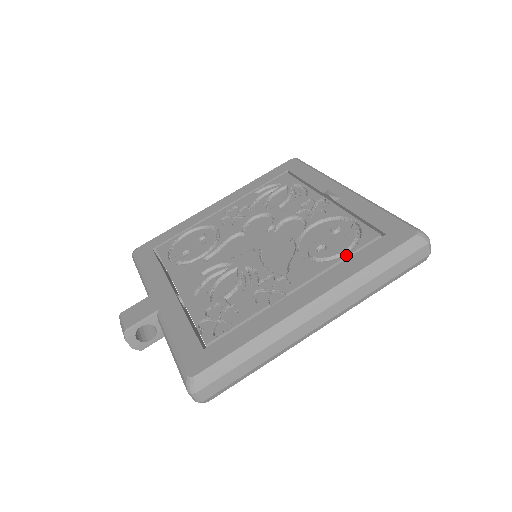
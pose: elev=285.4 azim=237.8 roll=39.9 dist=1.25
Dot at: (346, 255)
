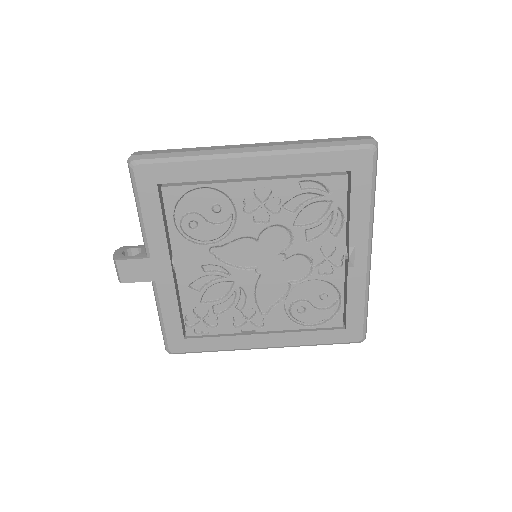
Dot at: (311, 328)
